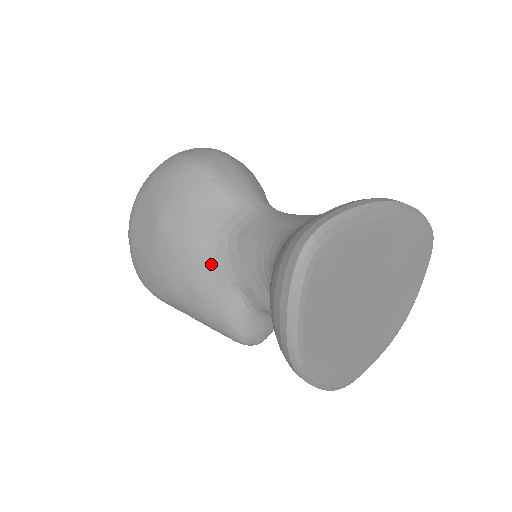
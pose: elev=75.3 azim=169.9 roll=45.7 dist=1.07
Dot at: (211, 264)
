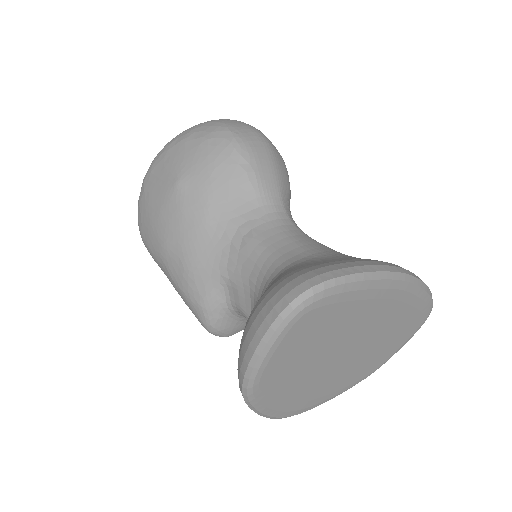
Dot at: (209, 249)
